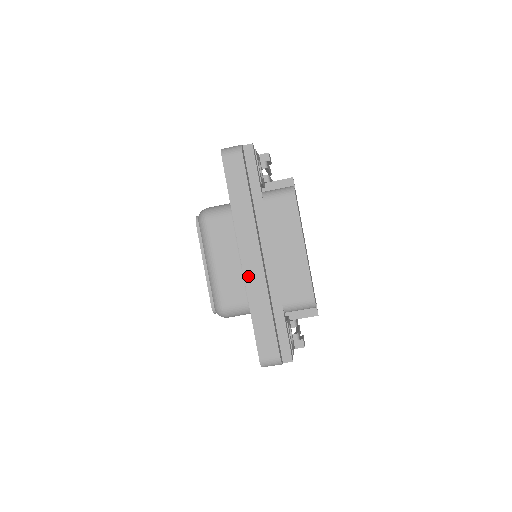
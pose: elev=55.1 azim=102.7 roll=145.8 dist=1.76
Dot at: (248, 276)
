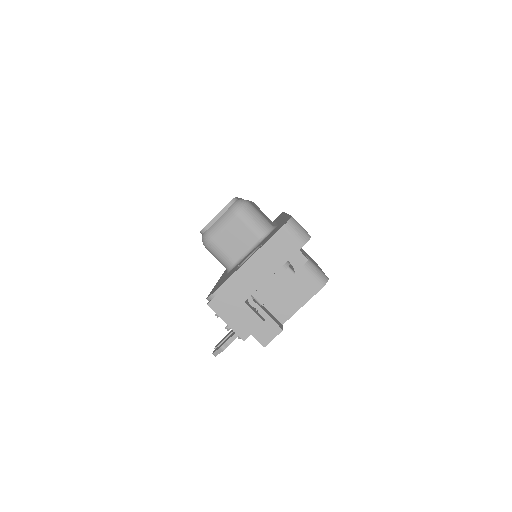
Dot at: occluded
